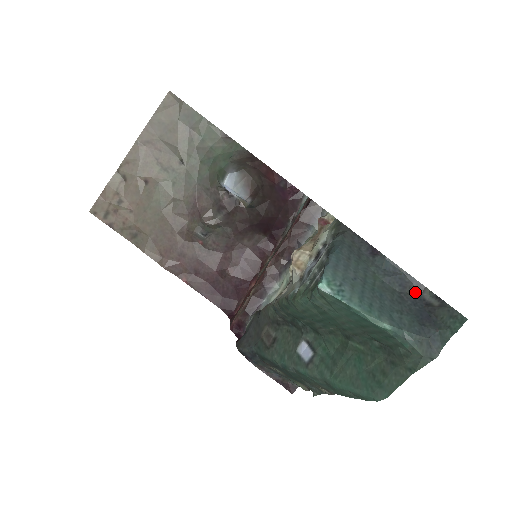
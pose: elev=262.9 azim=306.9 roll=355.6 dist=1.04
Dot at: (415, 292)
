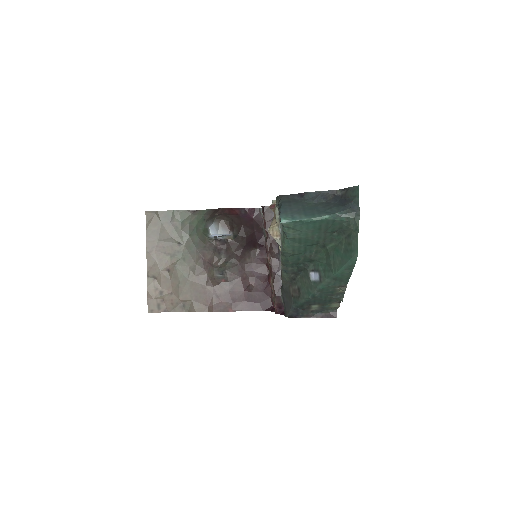
Dot at: (333, 196)
